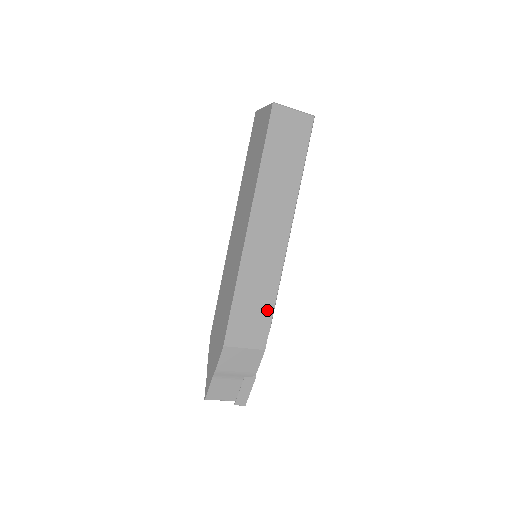
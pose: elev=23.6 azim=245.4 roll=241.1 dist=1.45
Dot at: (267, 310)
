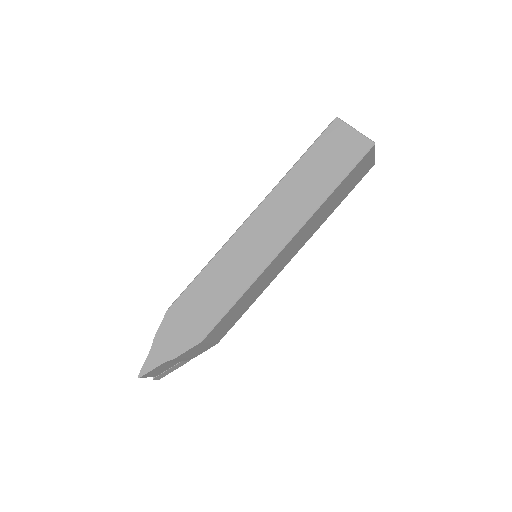
Dot at: (242, 312)
